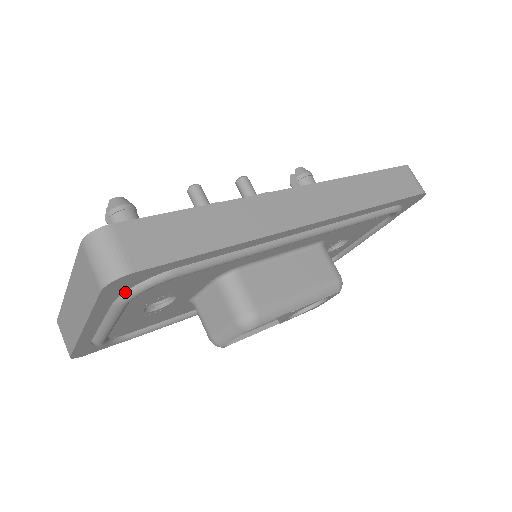
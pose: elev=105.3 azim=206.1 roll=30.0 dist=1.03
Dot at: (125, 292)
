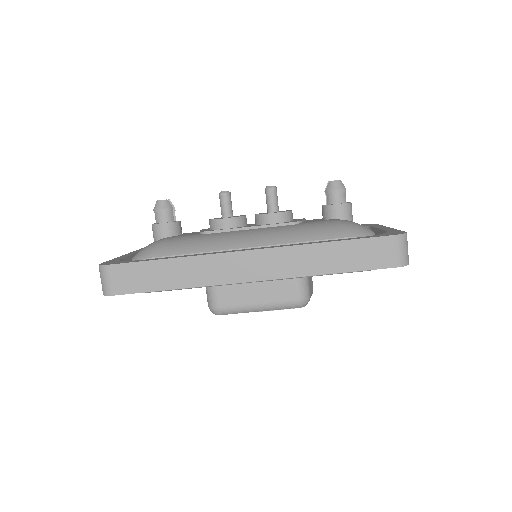
Dot at: occluded
